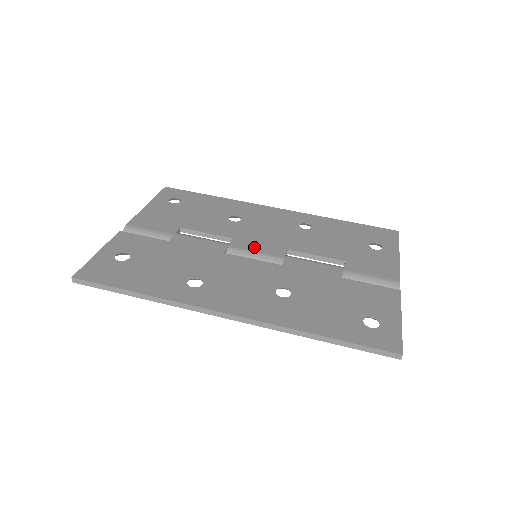
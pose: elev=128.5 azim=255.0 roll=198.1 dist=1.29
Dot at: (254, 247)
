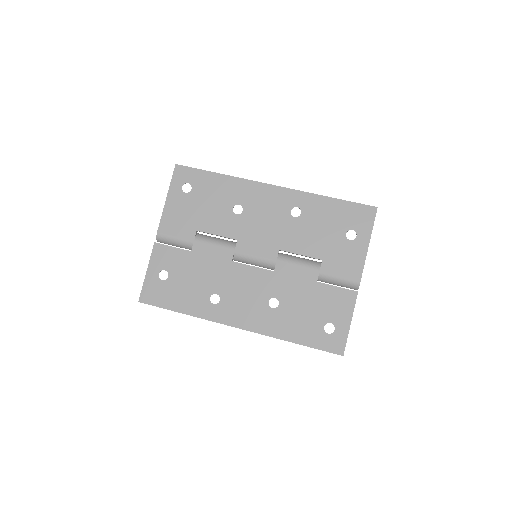
Dot at: (254, 251)
